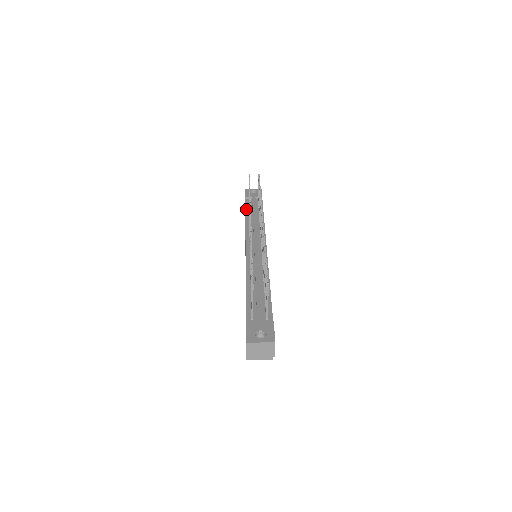
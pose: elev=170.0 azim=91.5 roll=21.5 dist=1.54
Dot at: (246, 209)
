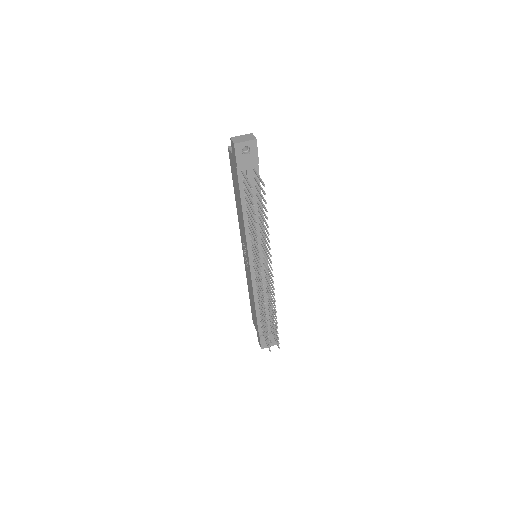
Dot at: (241, 195)
